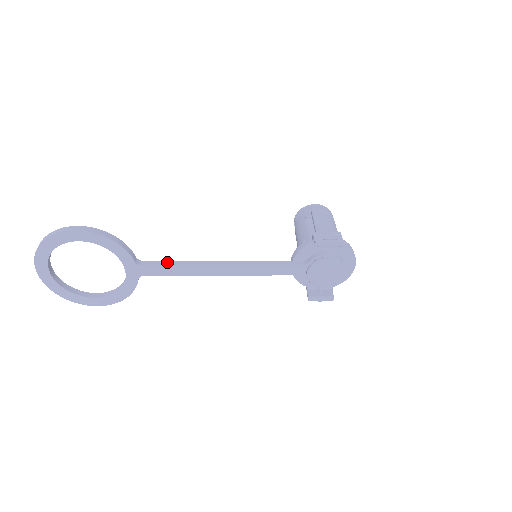
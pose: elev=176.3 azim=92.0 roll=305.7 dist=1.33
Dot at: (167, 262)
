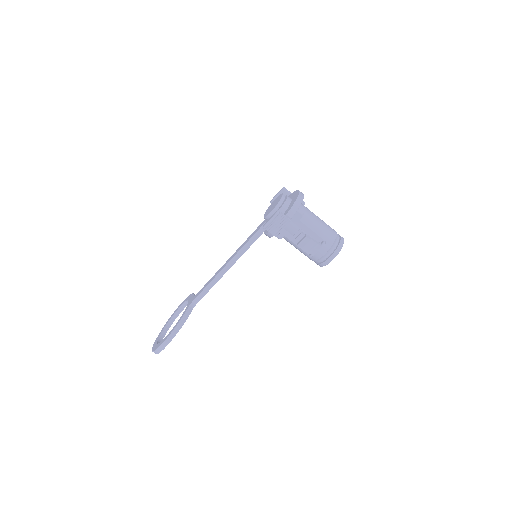
Dot at: occluded
